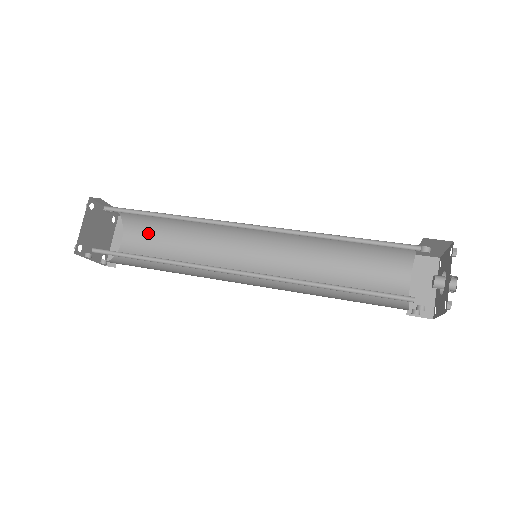
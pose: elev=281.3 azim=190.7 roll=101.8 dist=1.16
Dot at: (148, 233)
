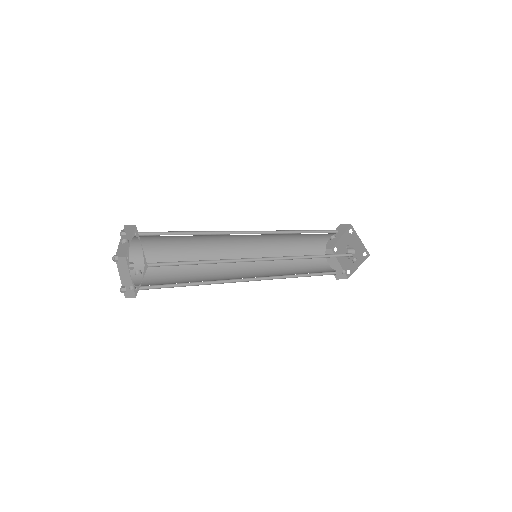
Dot at: occluded
